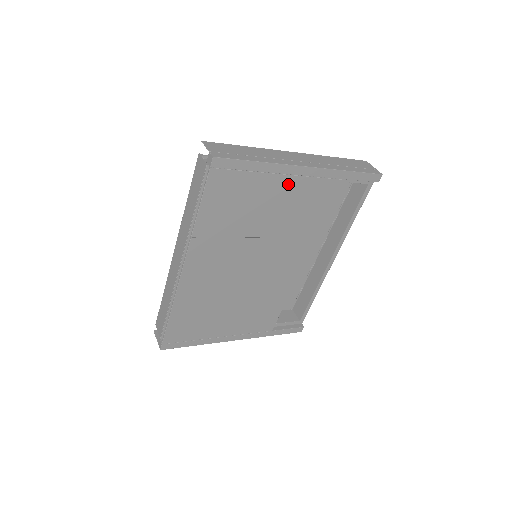
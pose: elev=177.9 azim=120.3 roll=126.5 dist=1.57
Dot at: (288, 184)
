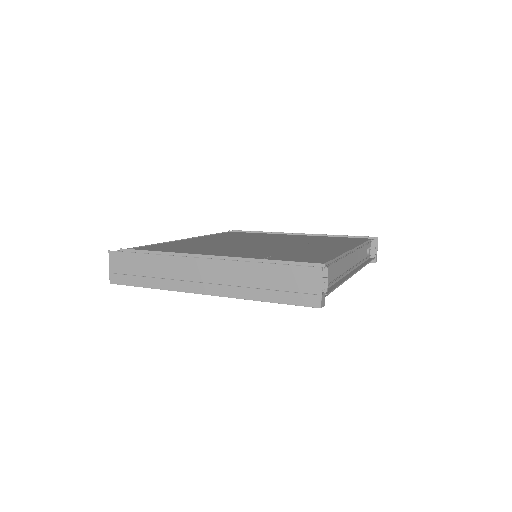
Dot at: occluded
